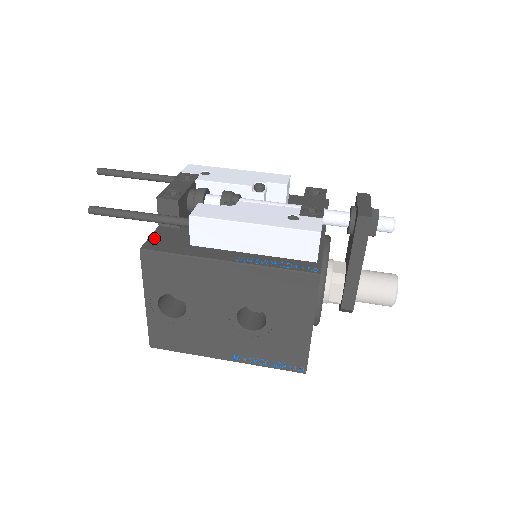
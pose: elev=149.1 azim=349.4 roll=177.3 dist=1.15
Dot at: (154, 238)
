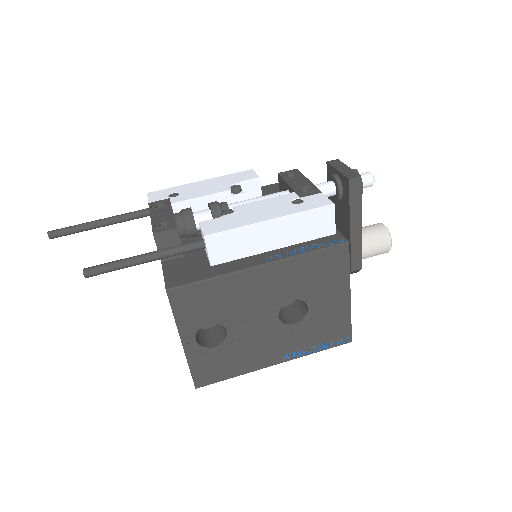
Dot at: (169, 275)
